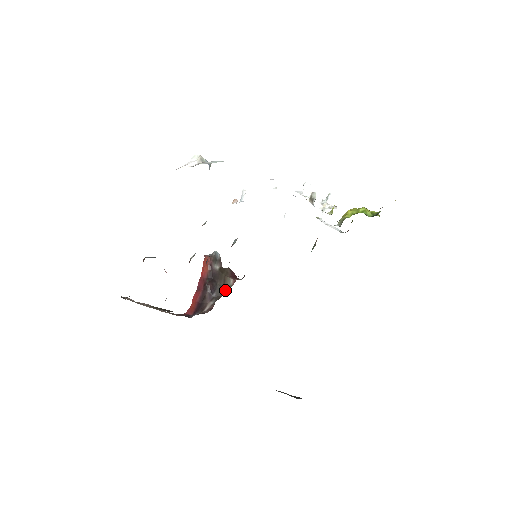
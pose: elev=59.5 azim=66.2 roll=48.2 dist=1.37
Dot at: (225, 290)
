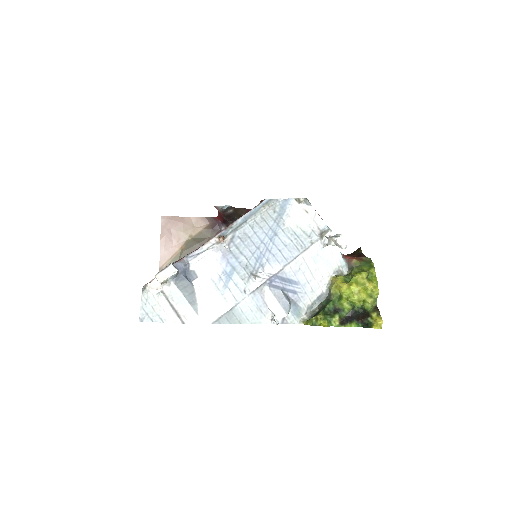
Dot at: occluded
